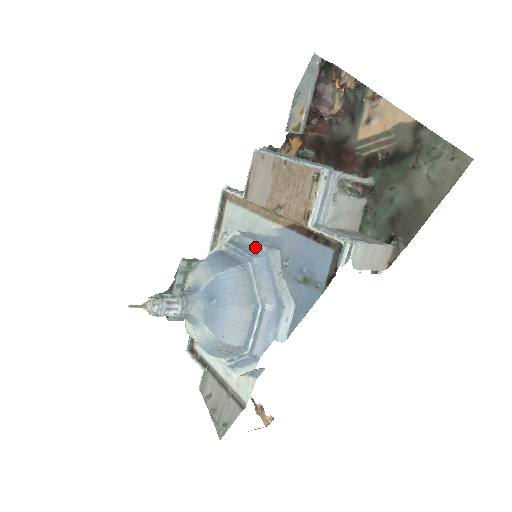
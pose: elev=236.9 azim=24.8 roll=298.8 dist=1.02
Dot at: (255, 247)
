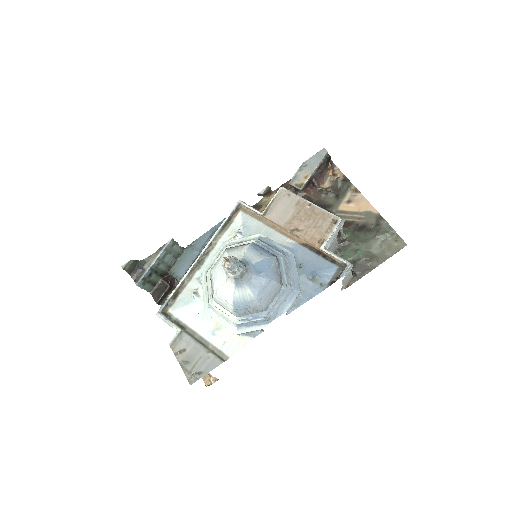
Dot at: (281, 249)
